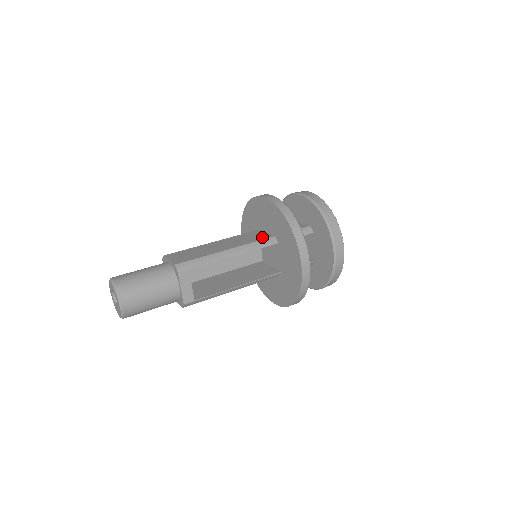
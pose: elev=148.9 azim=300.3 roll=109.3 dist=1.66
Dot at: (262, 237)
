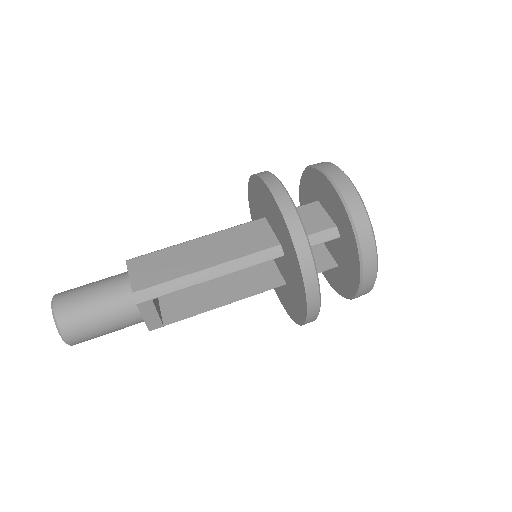
Dot at: (263, 243)
